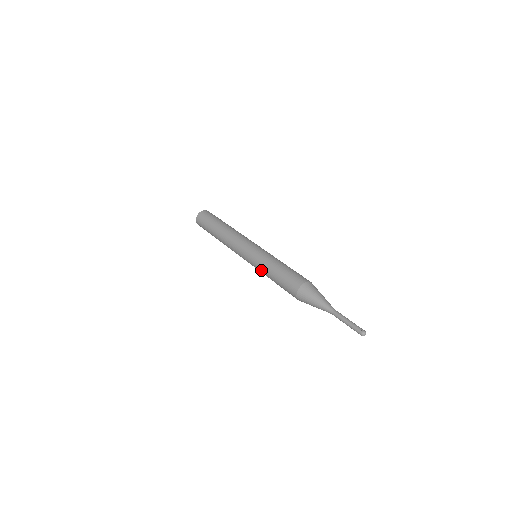
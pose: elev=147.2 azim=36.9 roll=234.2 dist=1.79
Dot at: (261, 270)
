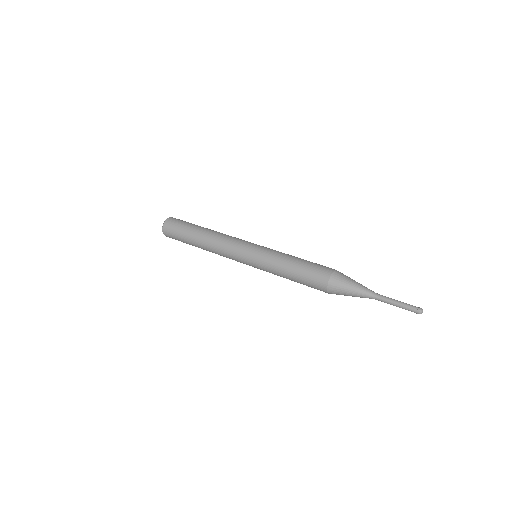
Dot at: (271, 270)
